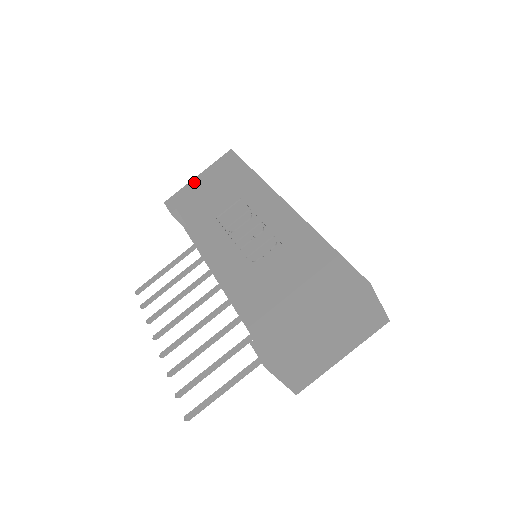
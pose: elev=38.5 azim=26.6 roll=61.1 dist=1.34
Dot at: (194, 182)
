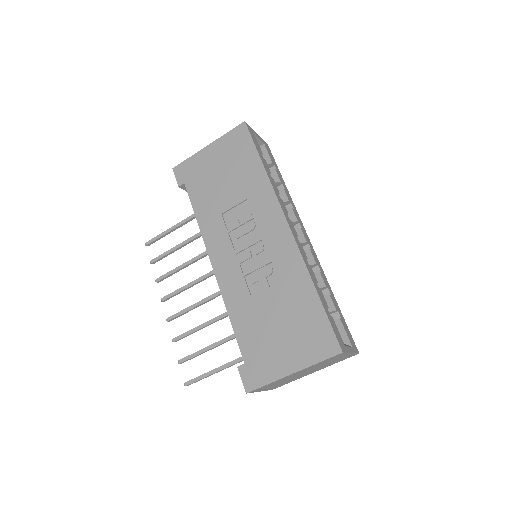
Dot at: (203, 154)
